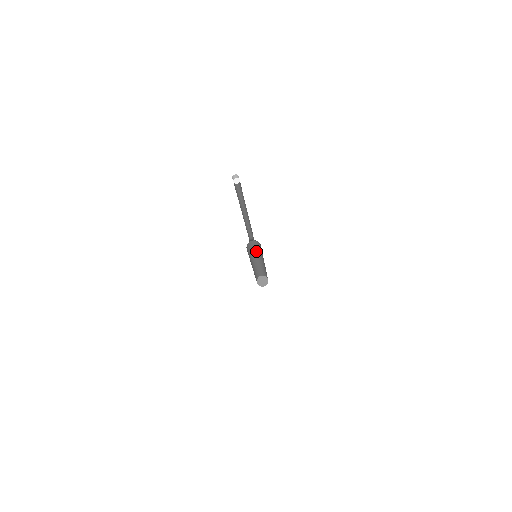
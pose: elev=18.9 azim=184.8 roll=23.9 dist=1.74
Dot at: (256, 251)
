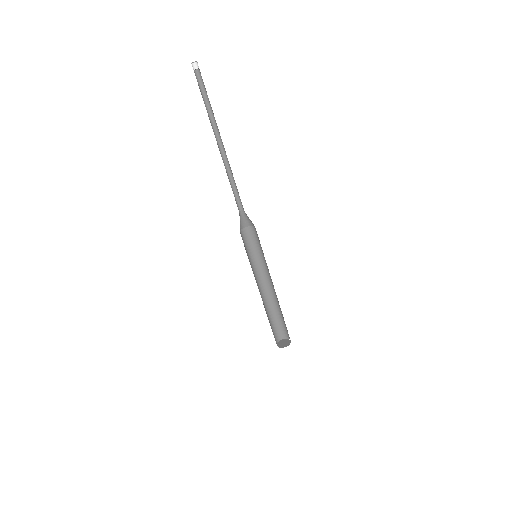
Dot at: (256, 259)
